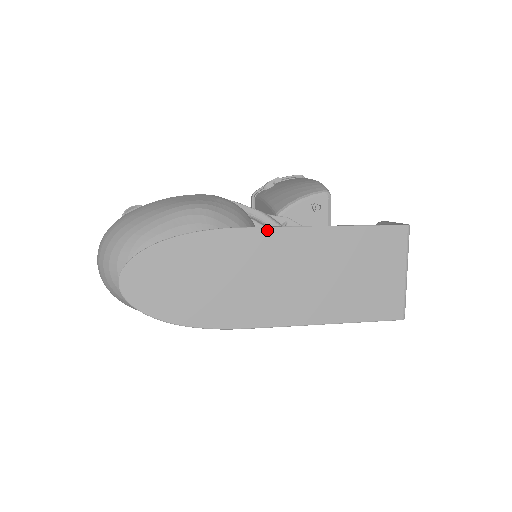
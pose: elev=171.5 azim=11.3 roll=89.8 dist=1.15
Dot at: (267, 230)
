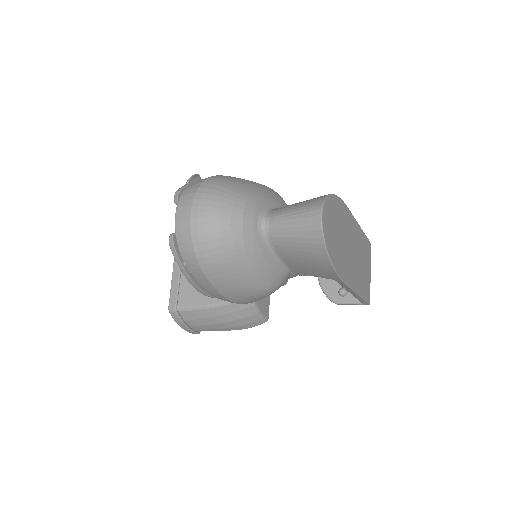
Dot at: (352, 215)
